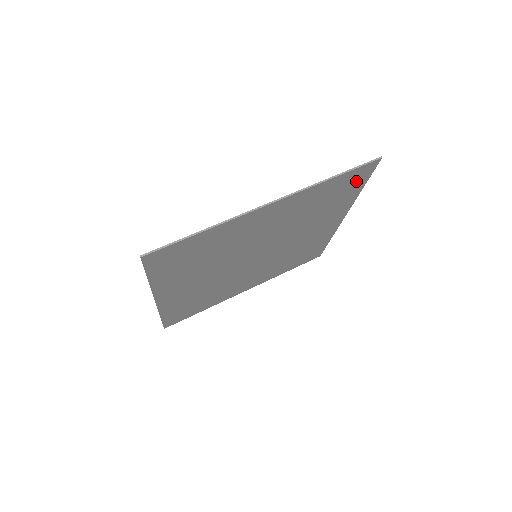
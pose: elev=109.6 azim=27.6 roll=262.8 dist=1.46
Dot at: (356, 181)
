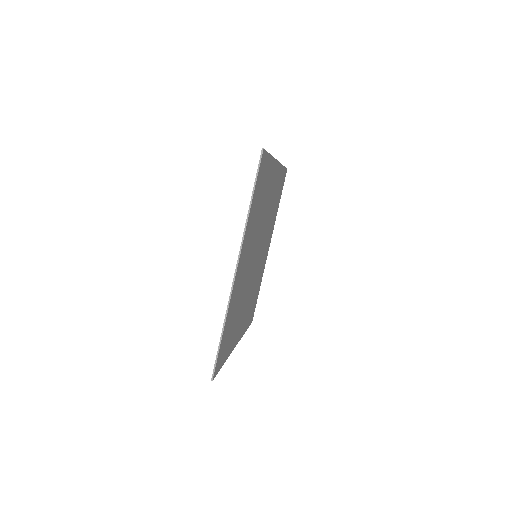
Dot at: (281, 188)
